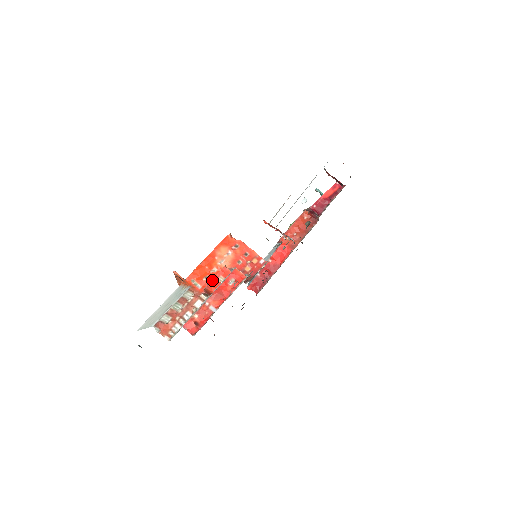
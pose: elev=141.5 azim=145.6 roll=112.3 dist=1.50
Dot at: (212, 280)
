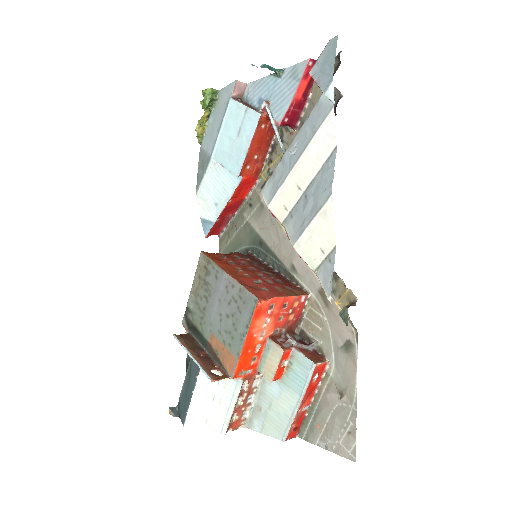
Dot at: (276, 373)
